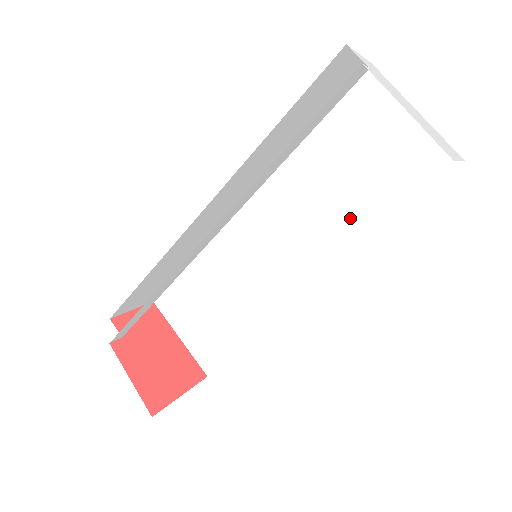
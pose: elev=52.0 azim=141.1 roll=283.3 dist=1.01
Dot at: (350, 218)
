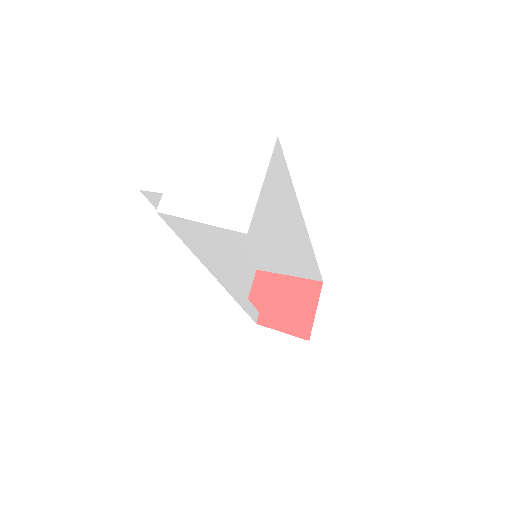
Dot at: (273, 194)
